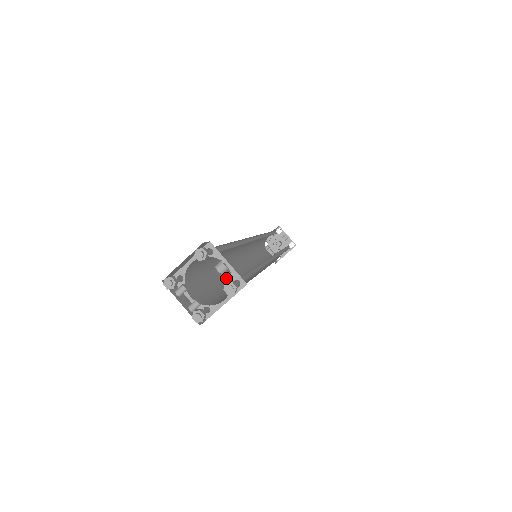
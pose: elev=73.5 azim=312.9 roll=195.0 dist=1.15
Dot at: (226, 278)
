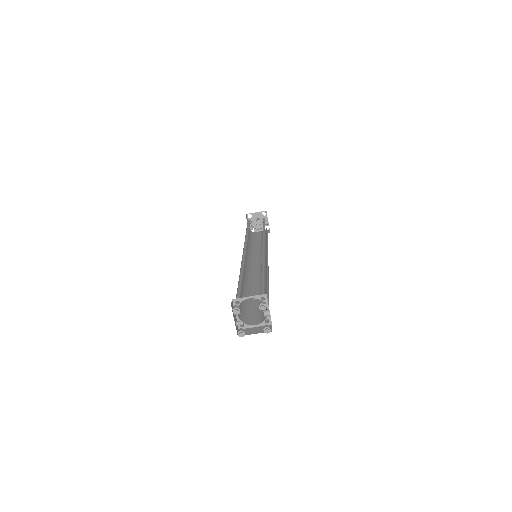
Dot at: (242, 281)
